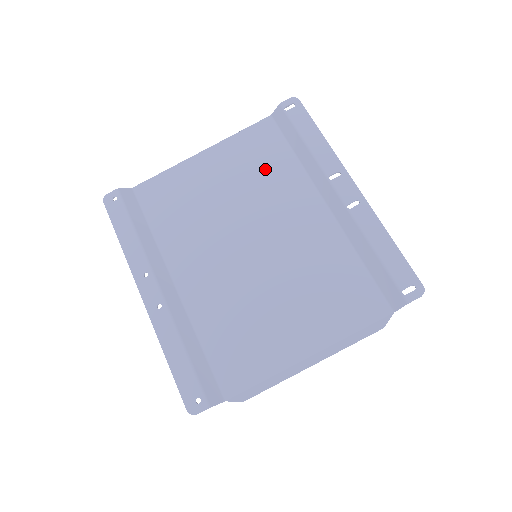
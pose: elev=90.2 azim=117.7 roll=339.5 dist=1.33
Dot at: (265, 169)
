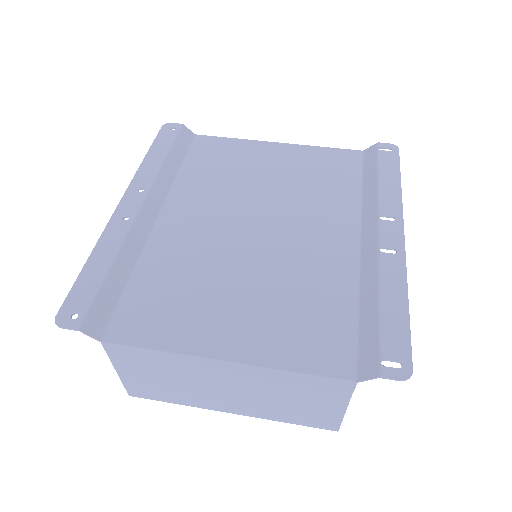
Dot at: (323, 183)
